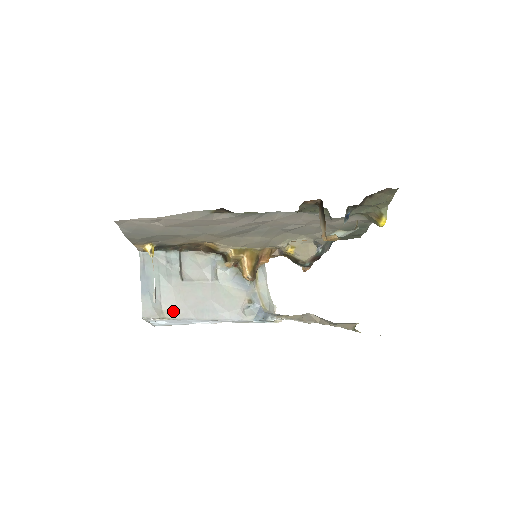
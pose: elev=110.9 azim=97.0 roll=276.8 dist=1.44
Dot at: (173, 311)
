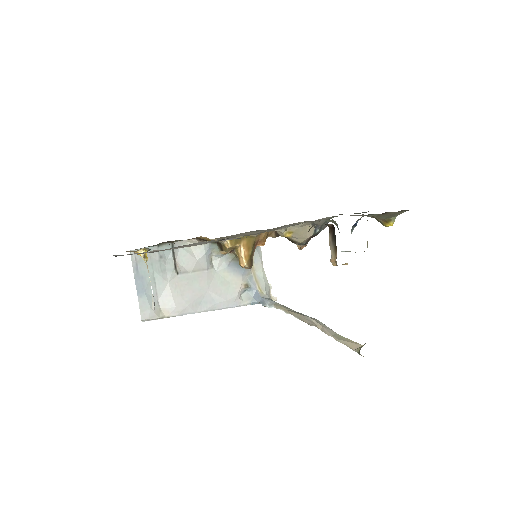
Dot at: (171, 308)
